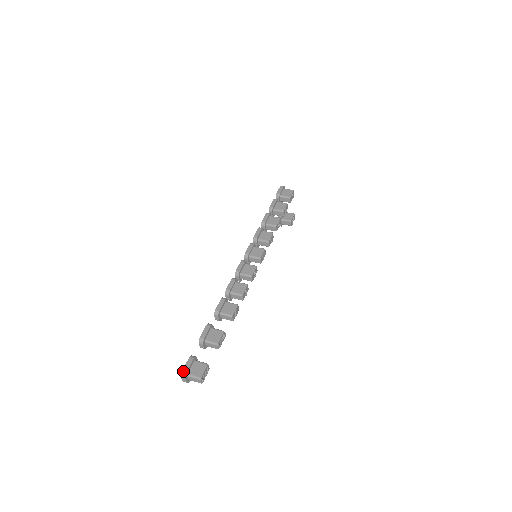
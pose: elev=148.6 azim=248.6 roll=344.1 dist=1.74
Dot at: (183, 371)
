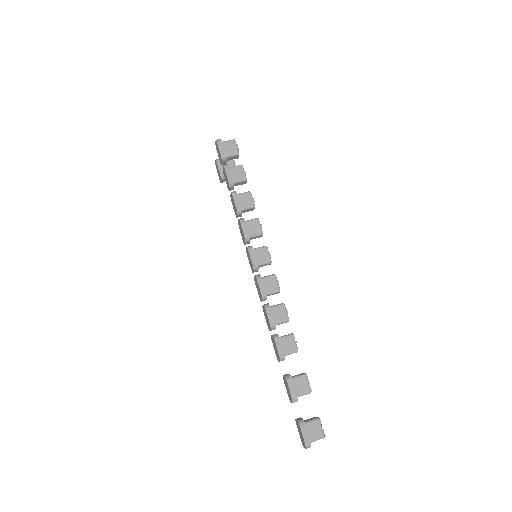
Dot at: (306, 444)
